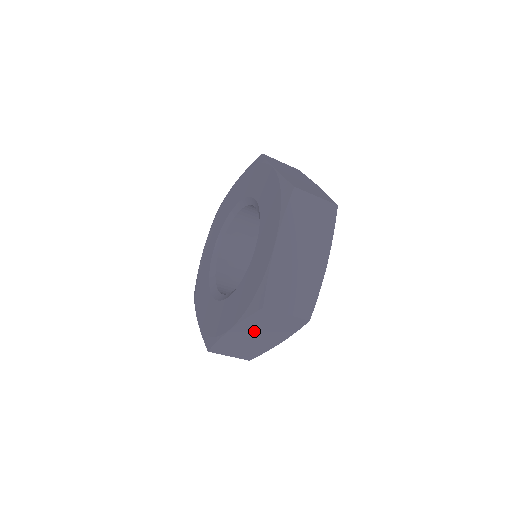
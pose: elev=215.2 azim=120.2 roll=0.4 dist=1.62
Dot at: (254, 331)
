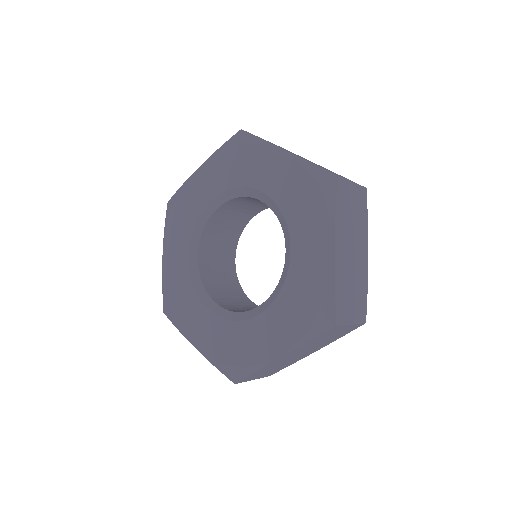
Dot at: (303, 349)
